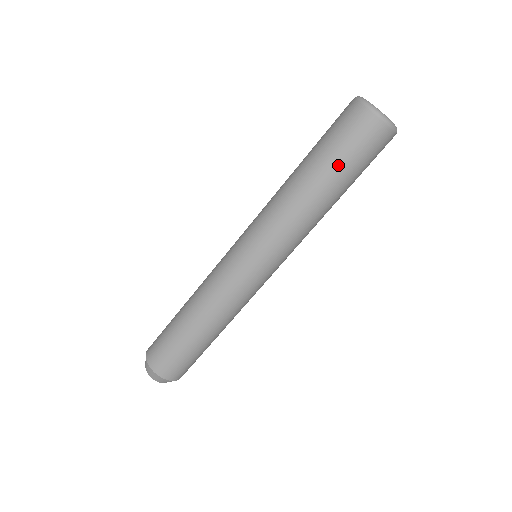
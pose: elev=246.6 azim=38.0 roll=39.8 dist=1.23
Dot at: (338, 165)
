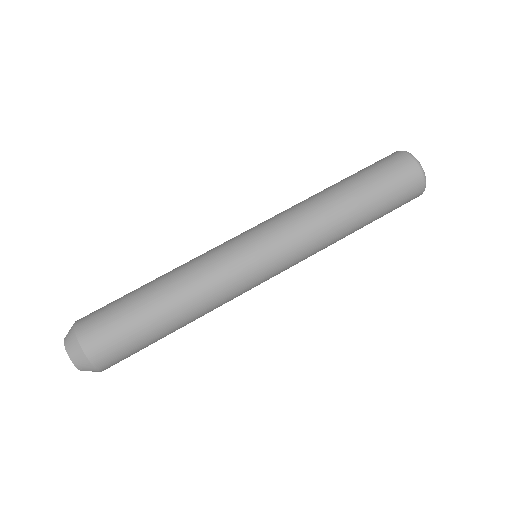
Dot at: (357, 174)
